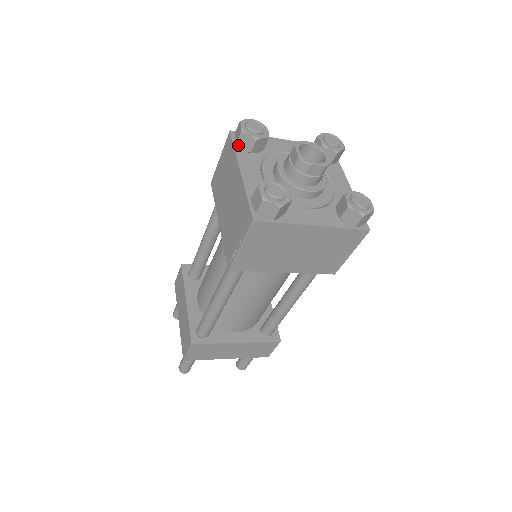
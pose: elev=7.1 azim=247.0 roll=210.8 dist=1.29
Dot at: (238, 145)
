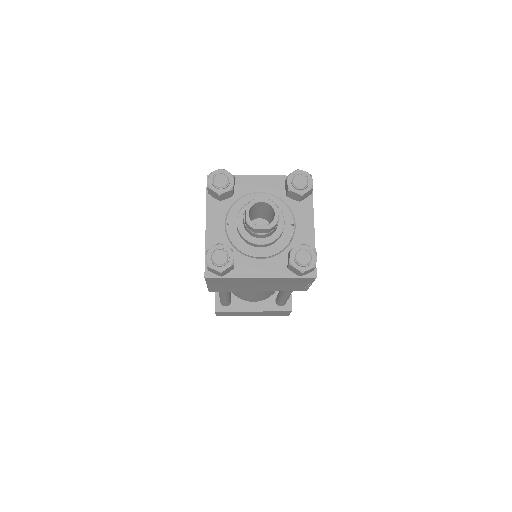
Dot at: (209, 194)
